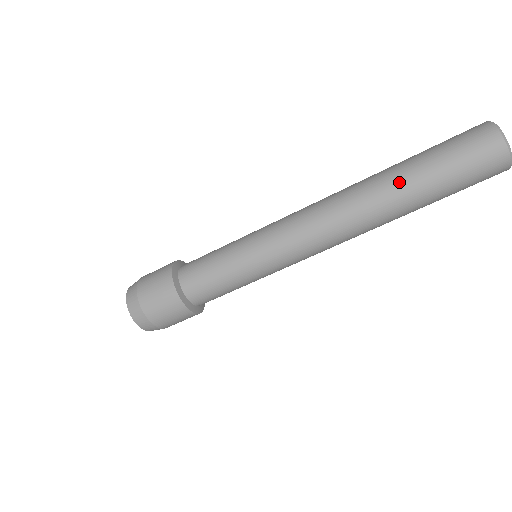
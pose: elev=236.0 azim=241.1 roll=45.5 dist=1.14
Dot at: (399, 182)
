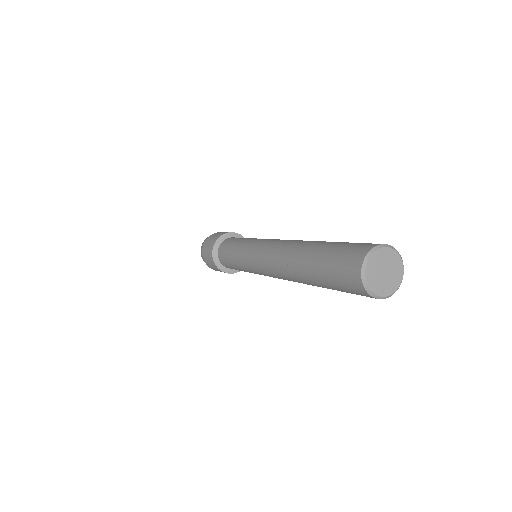
Dot at: (304, 271)
